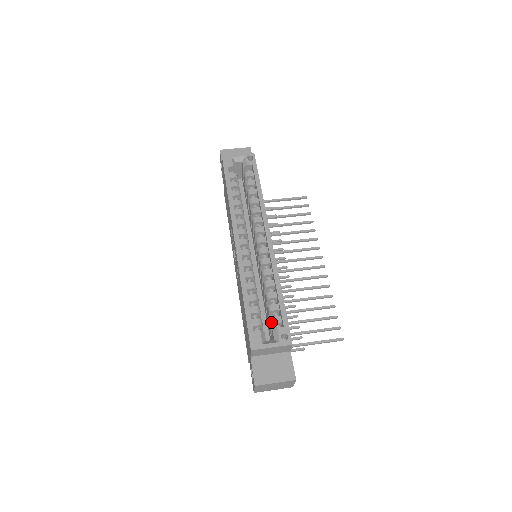
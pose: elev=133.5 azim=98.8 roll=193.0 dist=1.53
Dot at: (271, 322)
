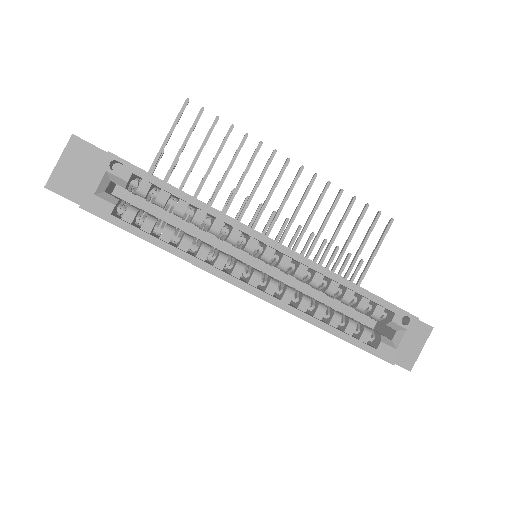
Dot at: (375, 319)
